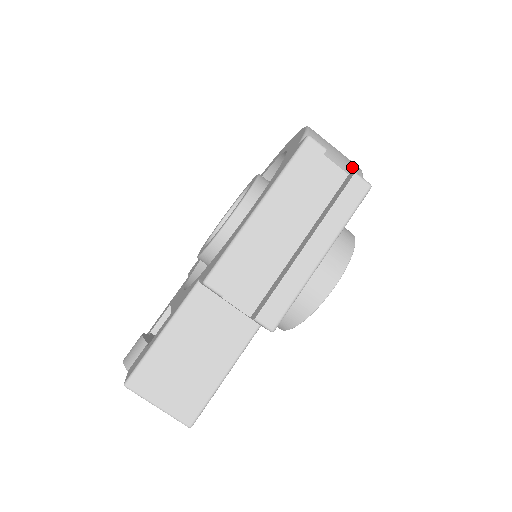
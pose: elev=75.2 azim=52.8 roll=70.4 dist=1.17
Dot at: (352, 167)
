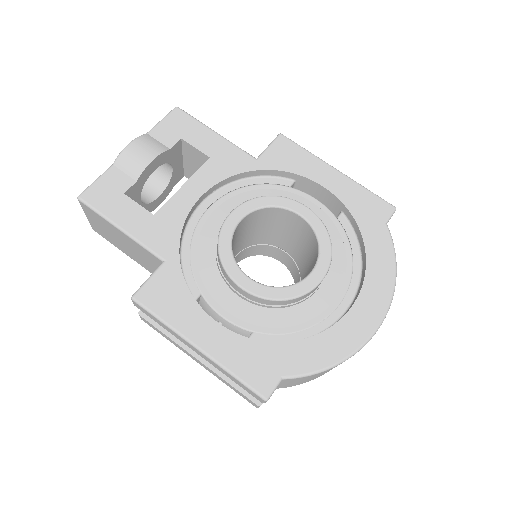
Dot at: (301, 383)
